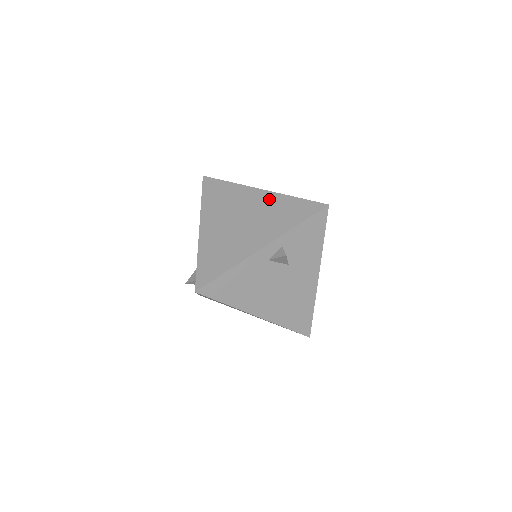
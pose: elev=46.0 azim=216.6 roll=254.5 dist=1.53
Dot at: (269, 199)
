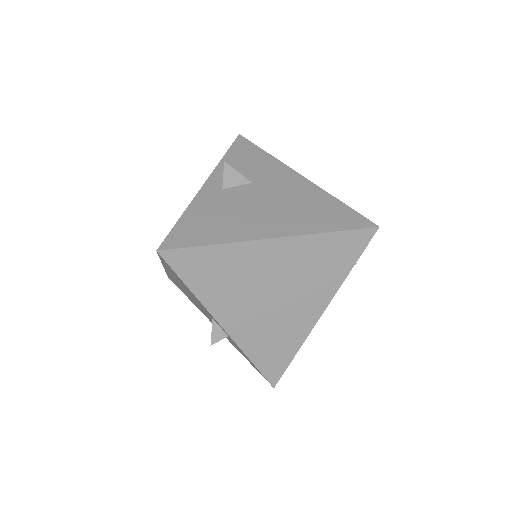
Dot at: occluded
